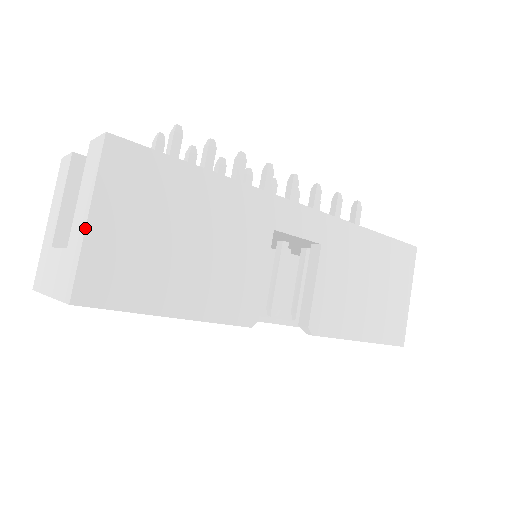
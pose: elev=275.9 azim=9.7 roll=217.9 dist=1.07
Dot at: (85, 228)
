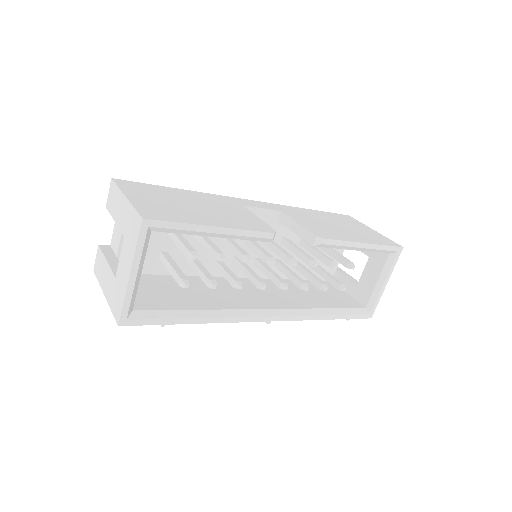
Dot at: (127, 199)
